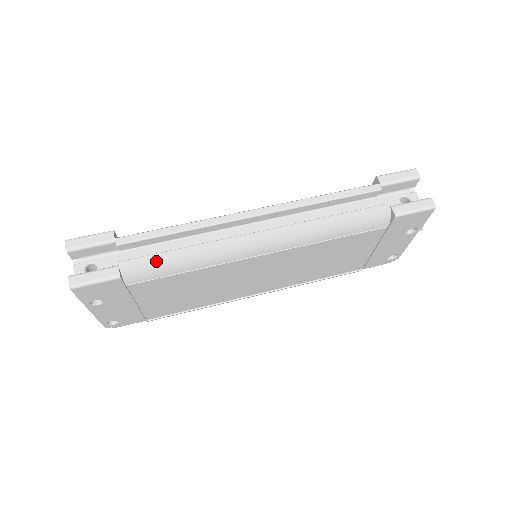
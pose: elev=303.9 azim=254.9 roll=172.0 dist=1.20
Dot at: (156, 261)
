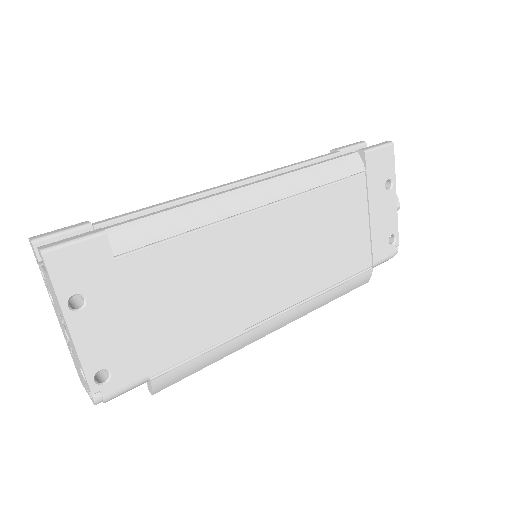
Dot at: (145, 218)
